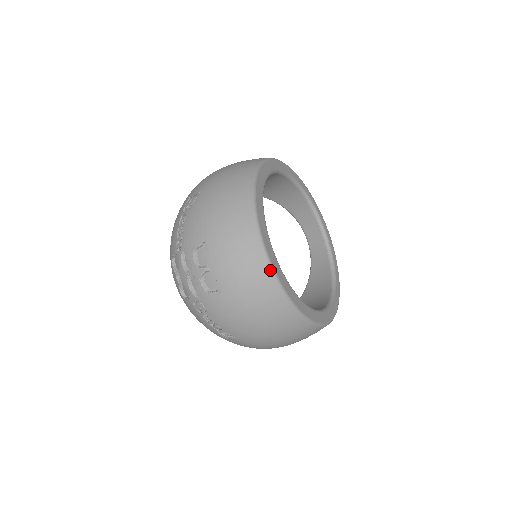
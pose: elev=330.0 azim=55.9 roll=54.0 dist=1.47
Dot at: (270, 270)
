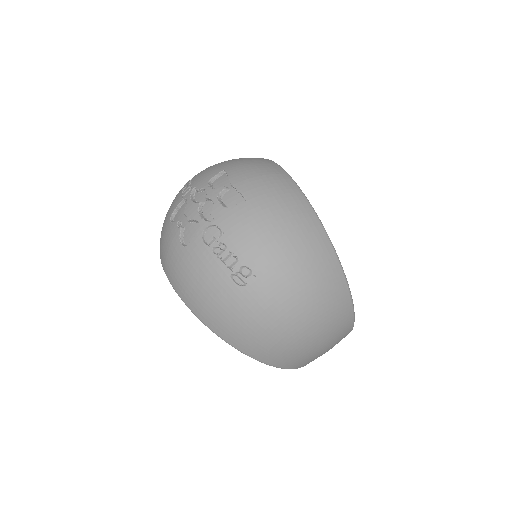
Dot at: (297, 187)
